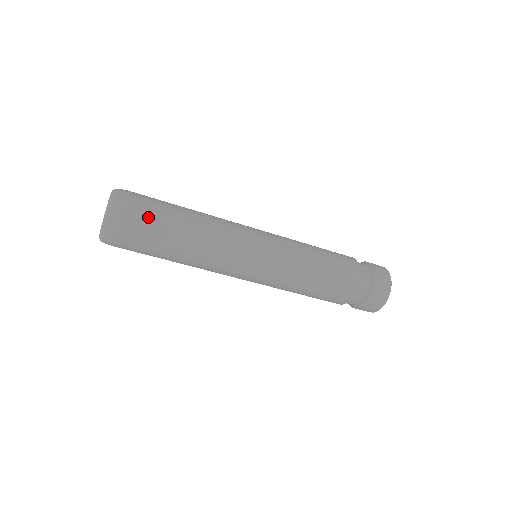
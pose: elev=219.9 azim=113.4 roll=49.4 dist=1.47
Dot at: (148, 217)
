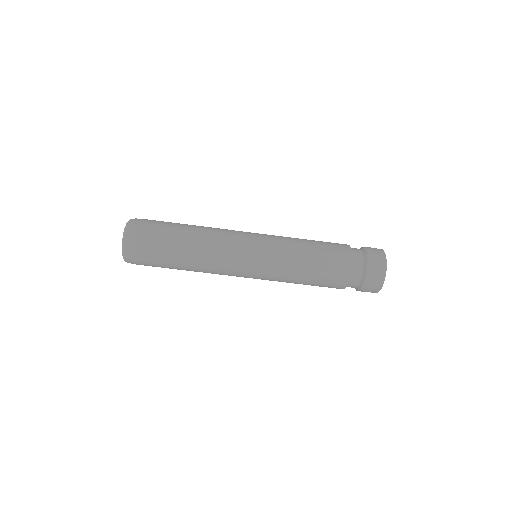
Dot at: (158, 224)
